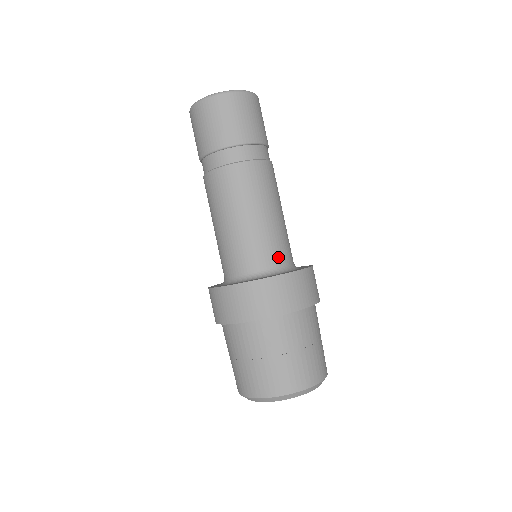
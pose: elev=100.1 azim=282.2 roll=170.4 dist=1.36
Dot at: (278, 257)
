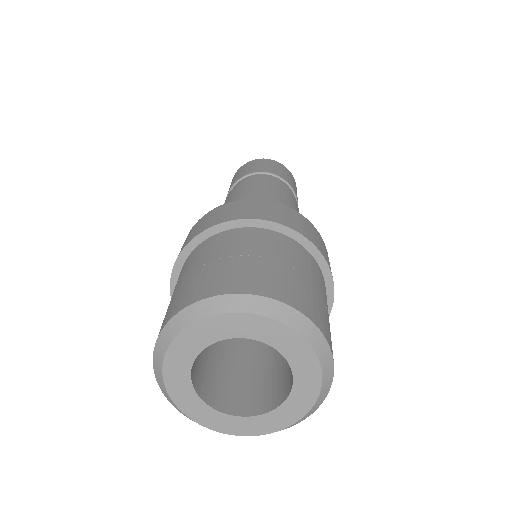
Dot at: occluded
